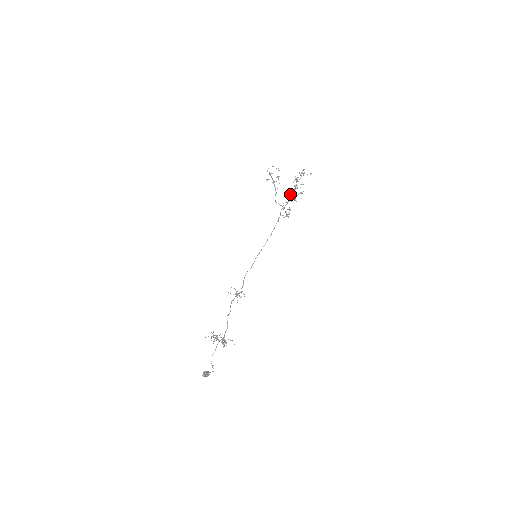
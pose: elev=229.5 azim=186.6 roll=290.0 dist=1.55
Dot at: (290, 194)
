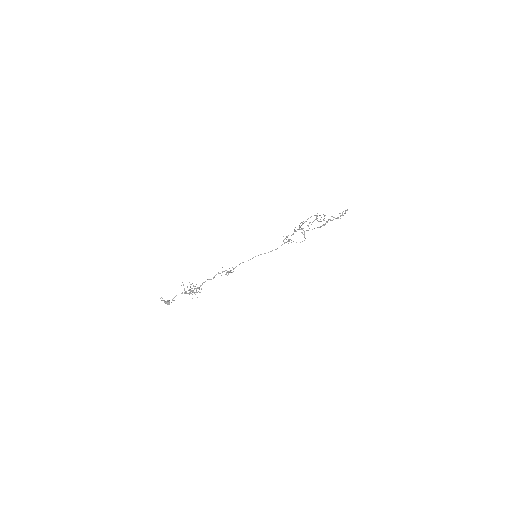
Dot at: occluded
